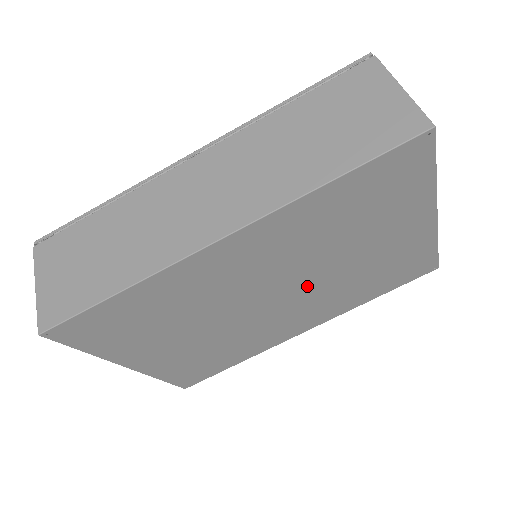
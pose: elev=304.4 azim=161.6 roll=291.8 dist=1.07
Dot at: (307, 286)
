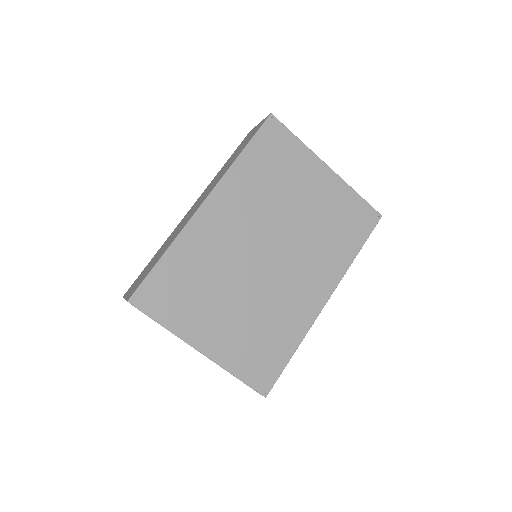
Dot at: (287, 242)
